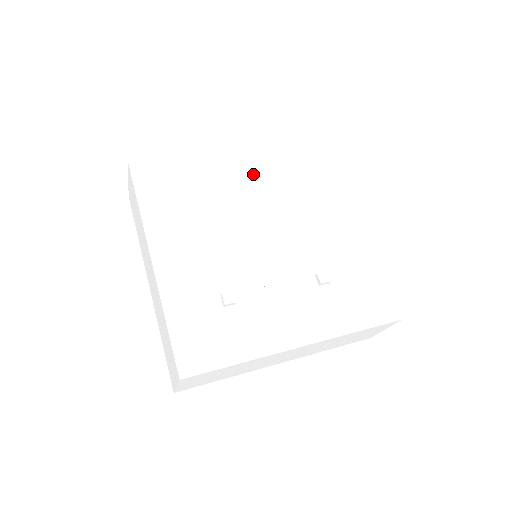
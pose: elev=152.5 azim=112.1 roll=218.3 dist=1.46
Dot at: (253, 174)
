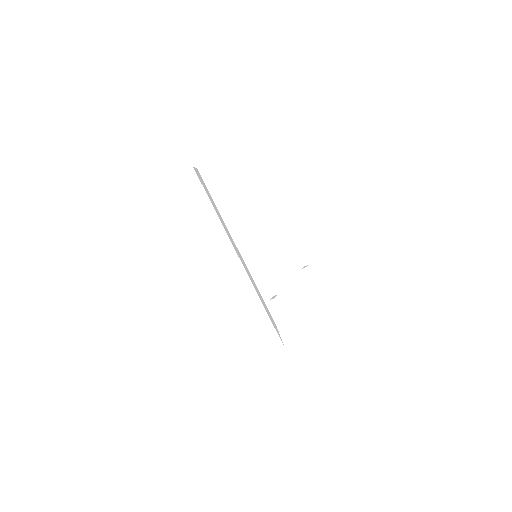
Dot at: (246, 179)
